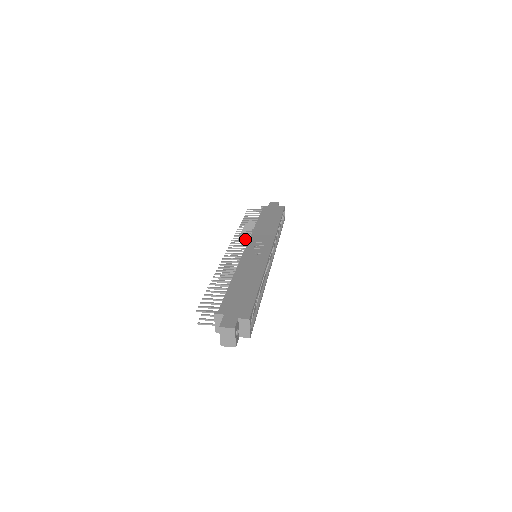
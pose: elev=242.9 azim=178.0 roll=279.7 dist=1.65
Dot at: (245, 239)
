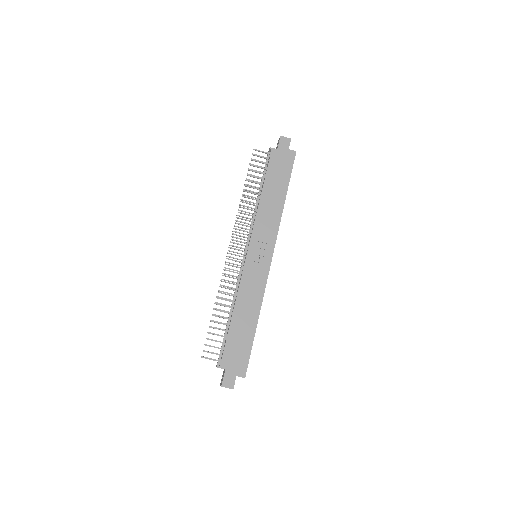
Dot at: occluded
